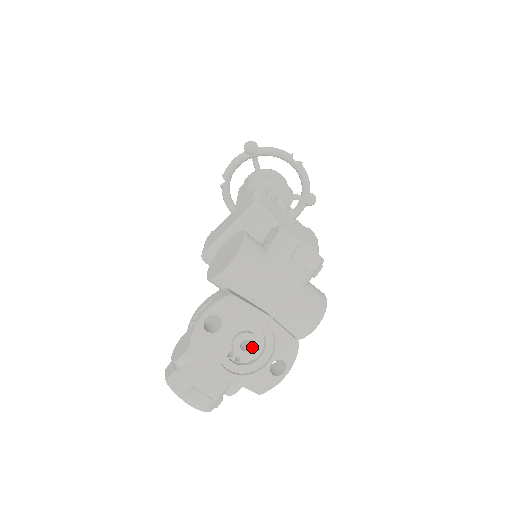
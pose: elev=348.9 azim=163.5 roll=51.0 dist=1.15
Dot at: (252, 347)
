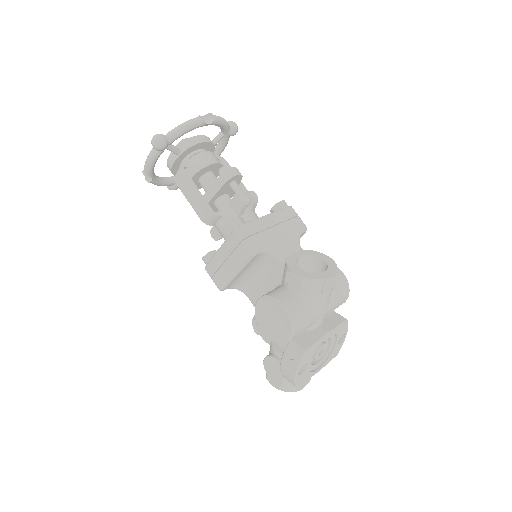
Dot at: (324, 348)
